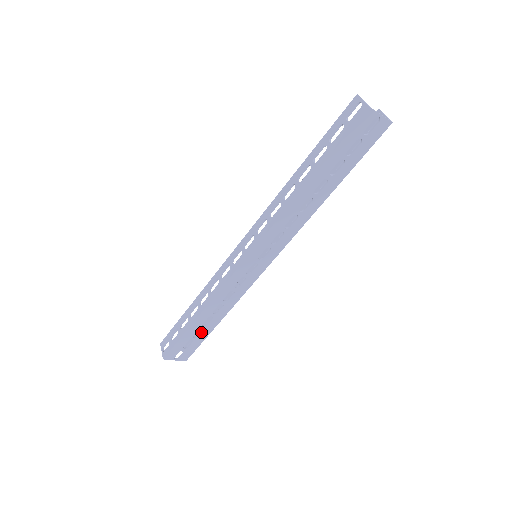
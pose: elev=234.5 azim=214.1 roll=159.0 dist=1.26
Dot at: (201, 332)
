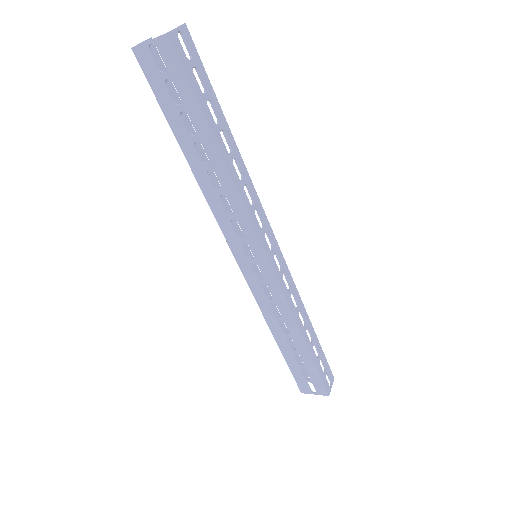
Dot at: (301, 358)
